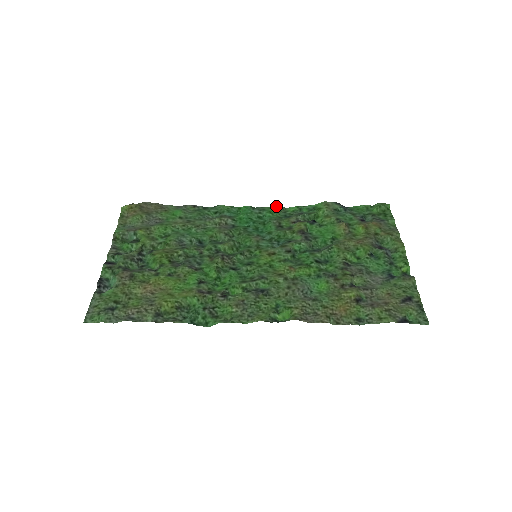
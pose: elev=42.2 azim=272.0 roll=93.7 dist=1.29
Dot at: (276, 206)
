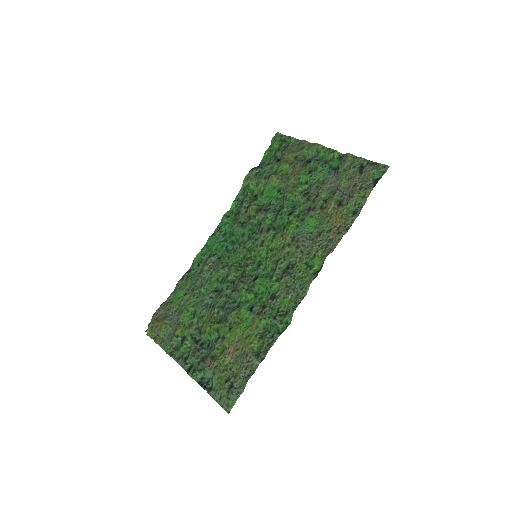
Dot at: (223, 217)
